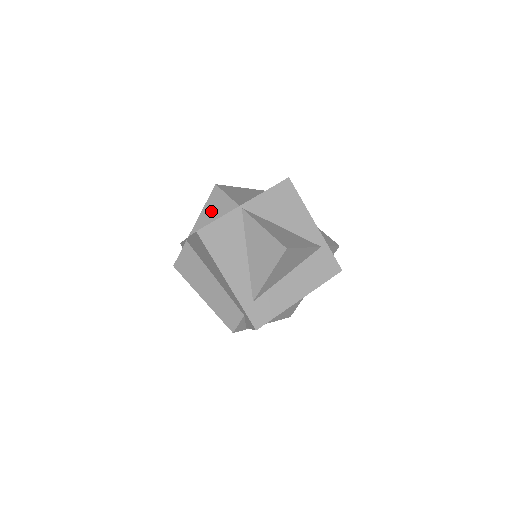
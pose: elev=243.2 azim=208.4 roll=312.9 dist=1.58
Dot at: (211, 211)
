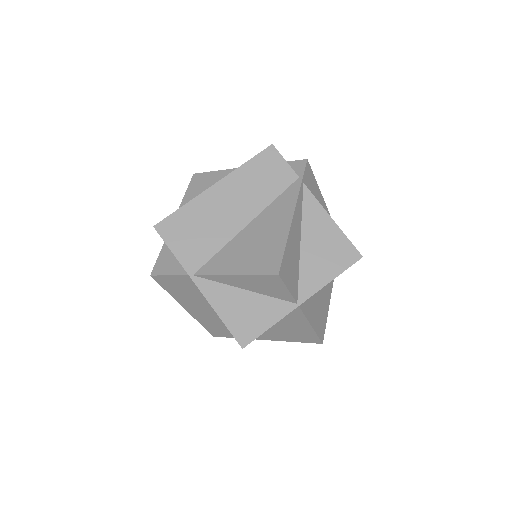
Dot at: (251, 284)
